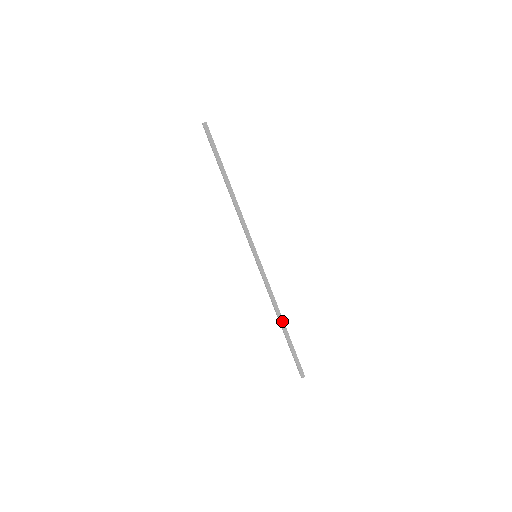
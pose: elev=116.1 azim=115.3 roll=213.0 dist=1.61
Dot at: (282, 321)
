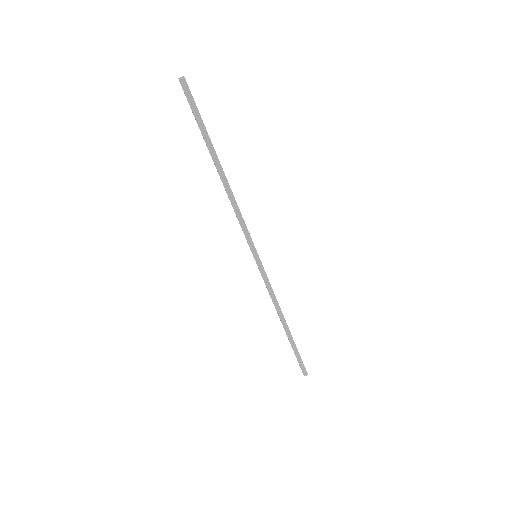
Dot at: (285, 325)
